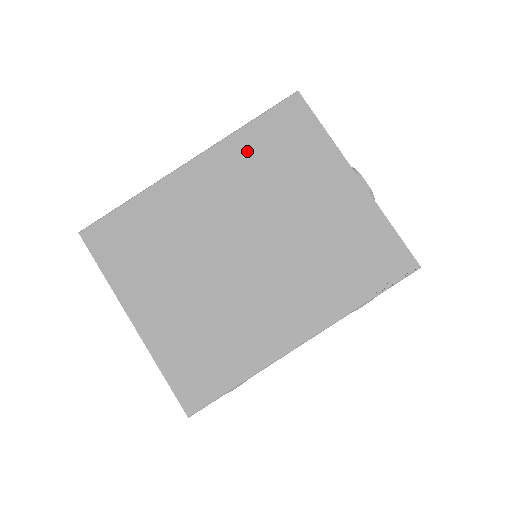
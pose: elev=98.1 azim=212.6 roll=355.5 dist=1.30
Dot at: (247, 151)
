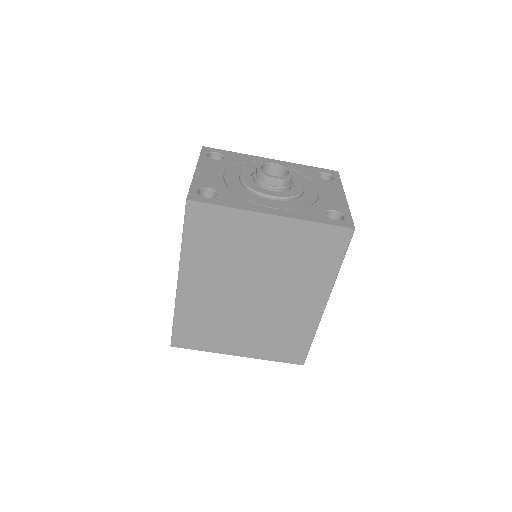
Dot at: (199, 253)
